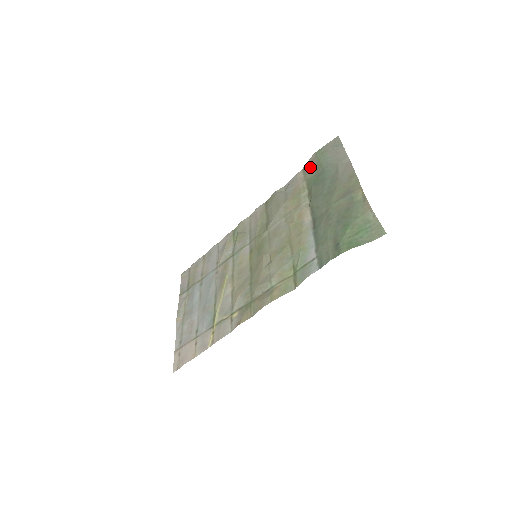
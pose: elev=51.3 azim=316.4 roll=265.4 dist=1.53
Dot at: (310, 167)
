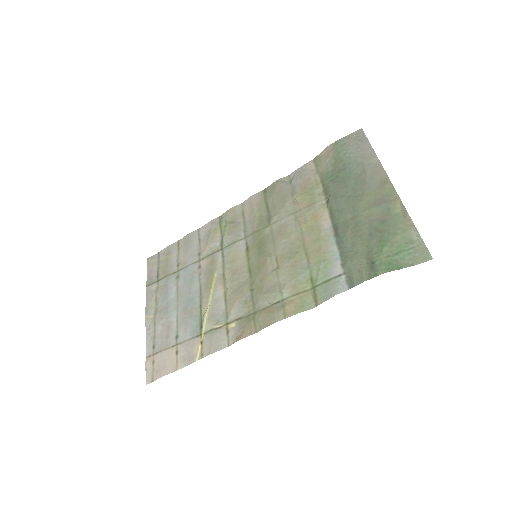
Dot at: (325, 159)
